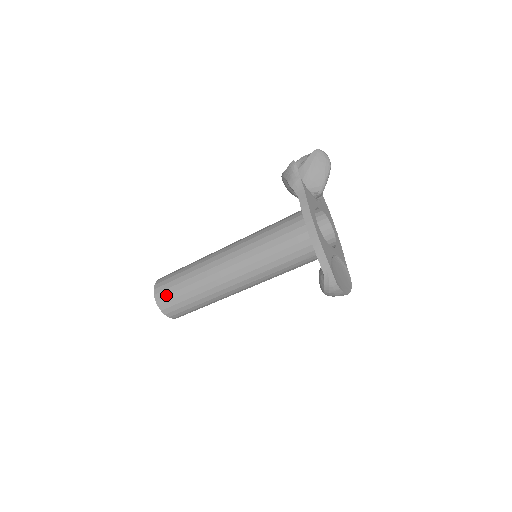
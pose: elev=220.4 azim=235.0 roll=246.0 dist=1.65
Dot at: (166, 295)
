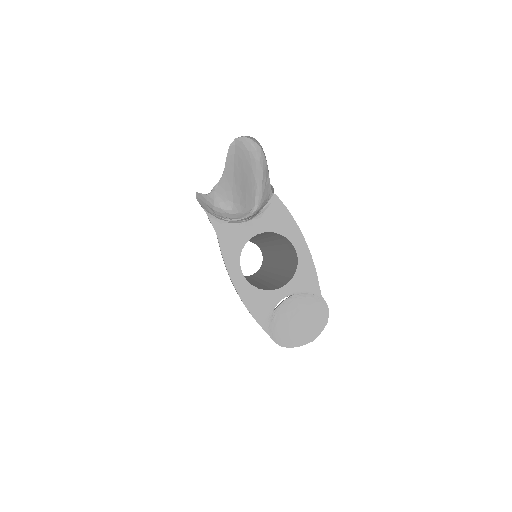
Dot at: occluded
